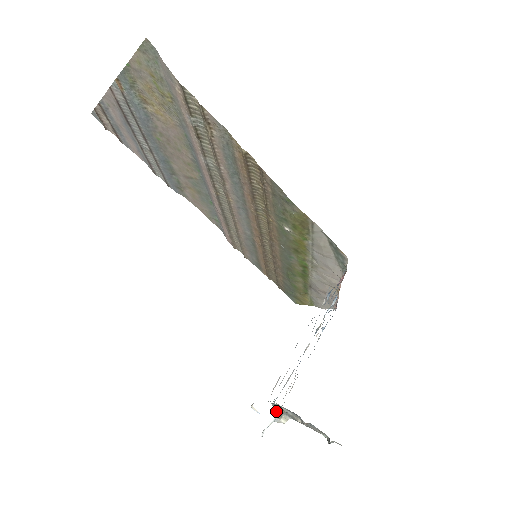
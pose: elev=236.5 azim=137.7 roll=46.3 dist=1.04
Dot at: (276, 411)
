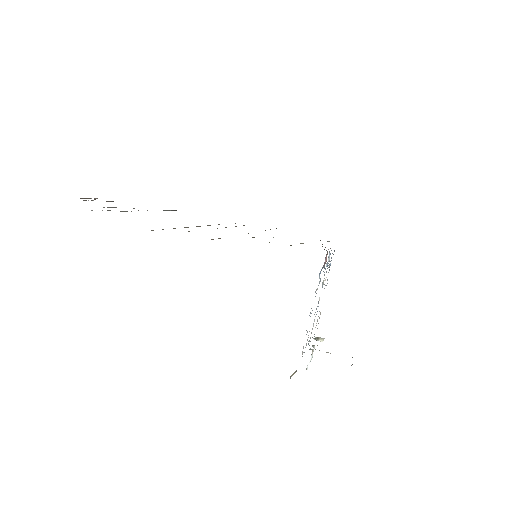
Dot at: occluded
